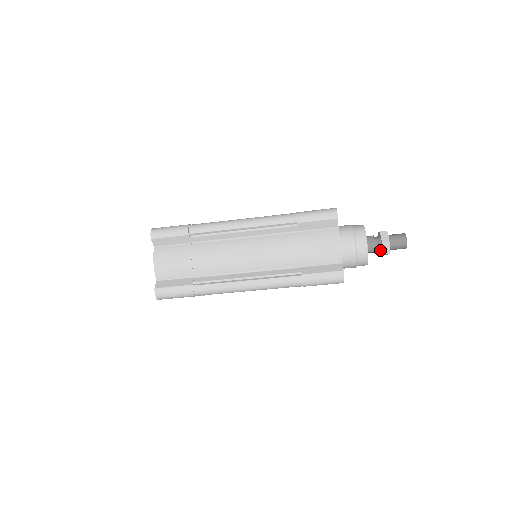
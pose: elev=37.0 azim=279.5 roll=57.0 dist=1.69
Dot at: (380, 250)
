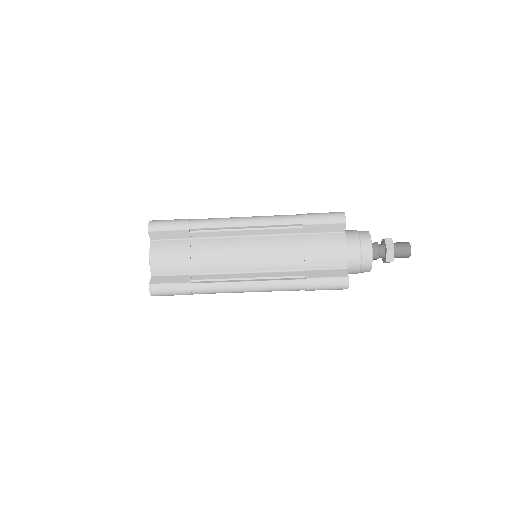
Dot at: (383, 257)
